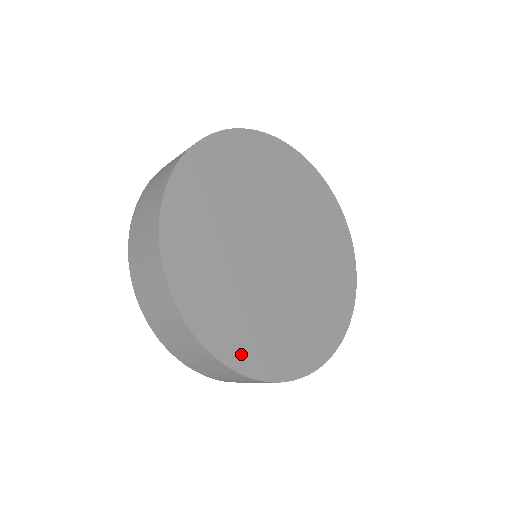
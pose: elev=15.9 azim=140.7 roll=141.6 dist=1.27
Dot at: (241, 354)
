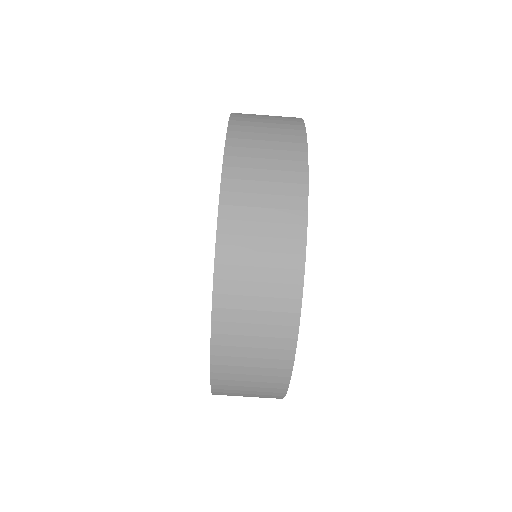
Dot at: occluded
